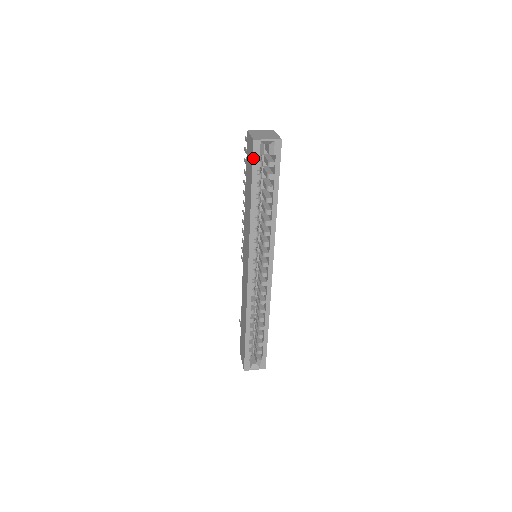
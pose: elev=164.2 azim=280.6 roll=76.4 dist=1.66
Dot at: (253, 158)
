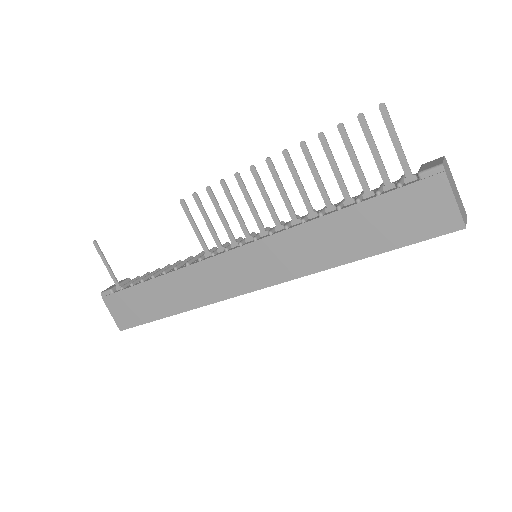
Dot at: (433, 237)
